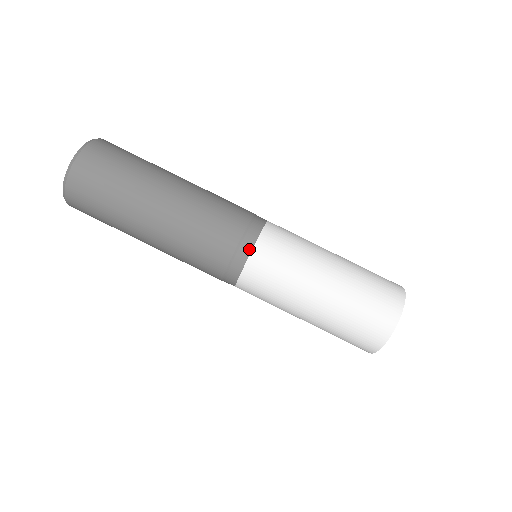
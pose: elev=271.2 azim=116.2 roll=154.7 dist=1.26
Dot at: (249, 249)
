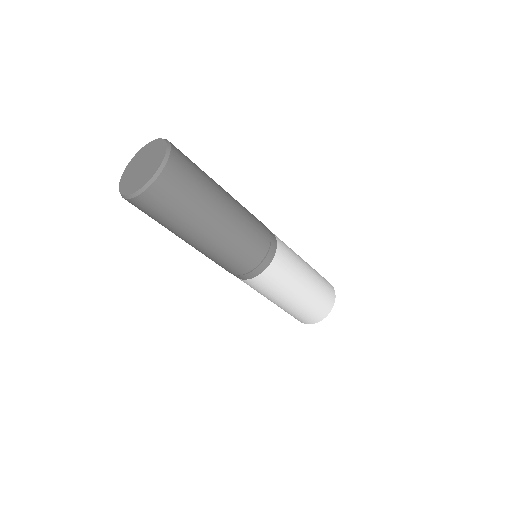
Dot at: (237, 277)
